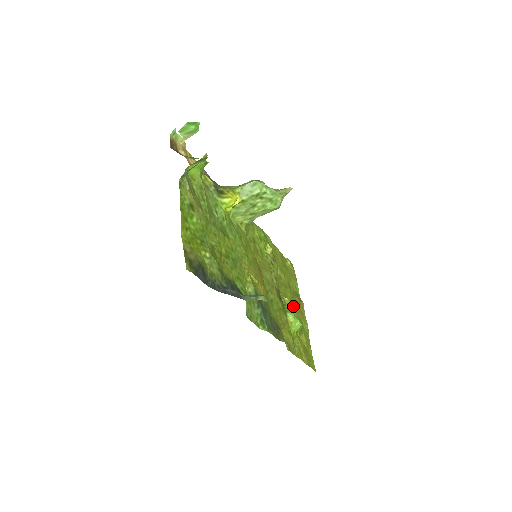
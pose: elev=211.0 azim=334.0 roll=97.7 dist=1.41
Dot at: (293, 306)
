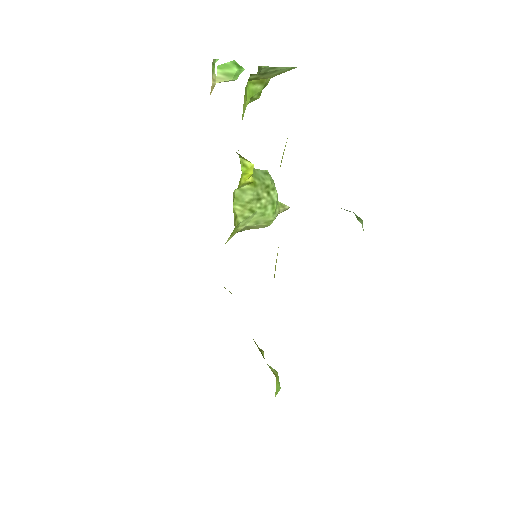
Dot at: occluded
